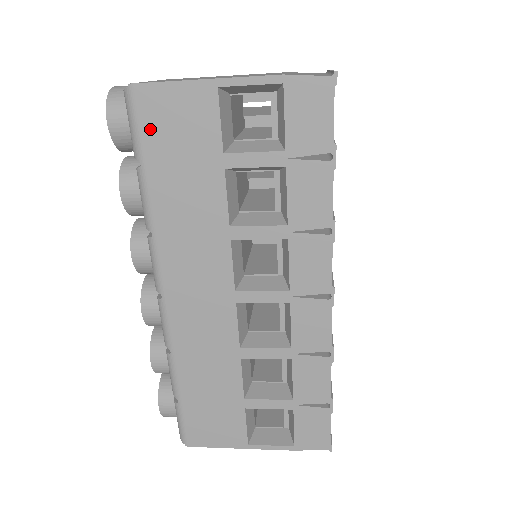
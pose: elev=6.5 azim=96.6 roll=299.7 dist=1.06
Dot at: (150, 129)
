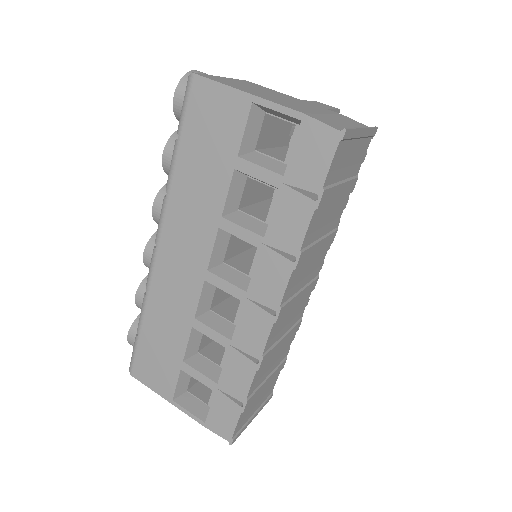
Dot at: (194, 113)
